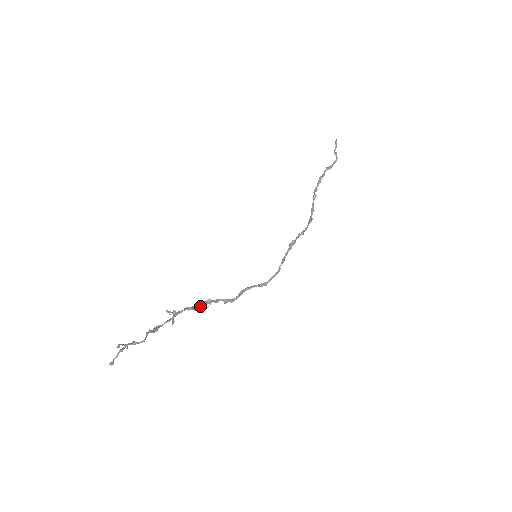
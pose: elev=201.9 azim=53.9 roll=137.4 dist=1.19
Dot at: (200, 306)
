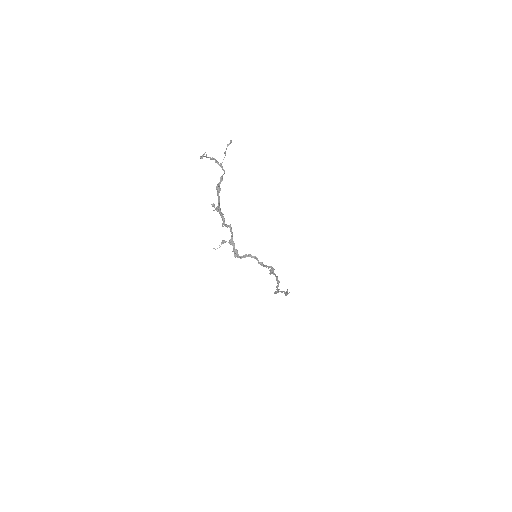
Dot at: (228, 226)
